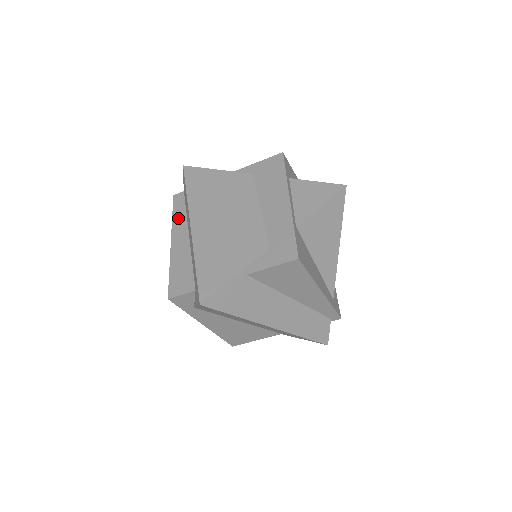
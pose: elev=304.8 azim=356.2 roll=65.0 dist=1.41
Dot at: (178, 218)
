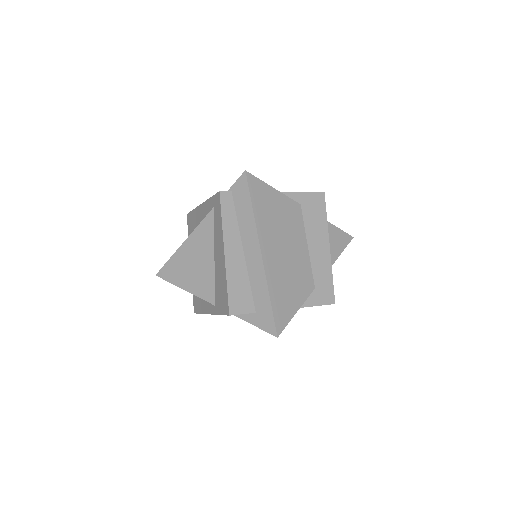
Dot at: (229, 225)
